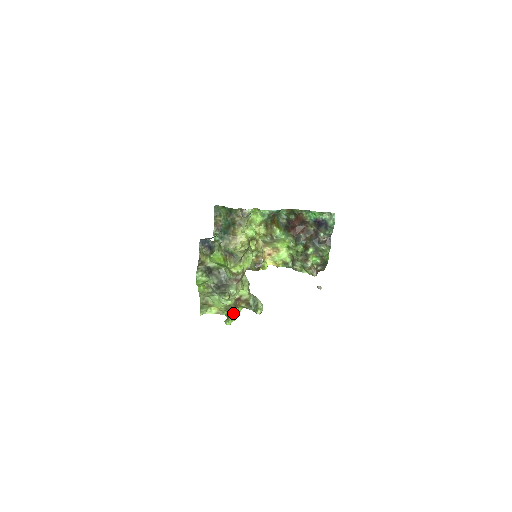
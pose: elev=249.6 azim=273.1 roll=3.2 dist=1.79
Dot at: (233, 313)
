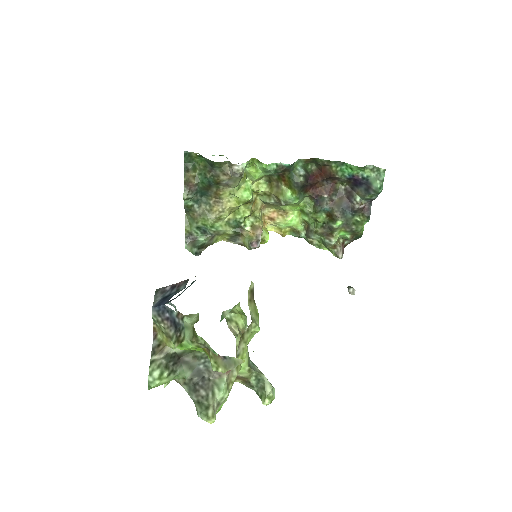
Dot at: occluded
